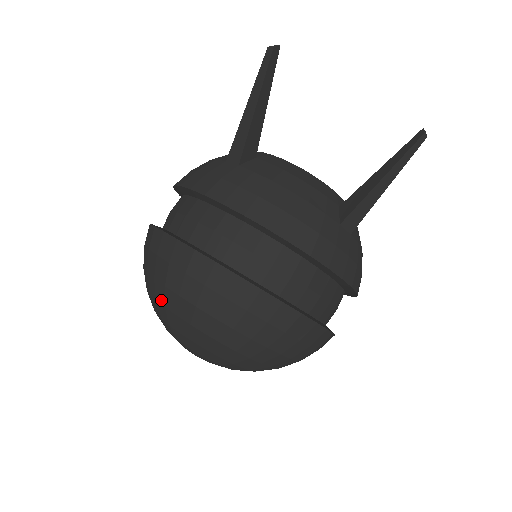
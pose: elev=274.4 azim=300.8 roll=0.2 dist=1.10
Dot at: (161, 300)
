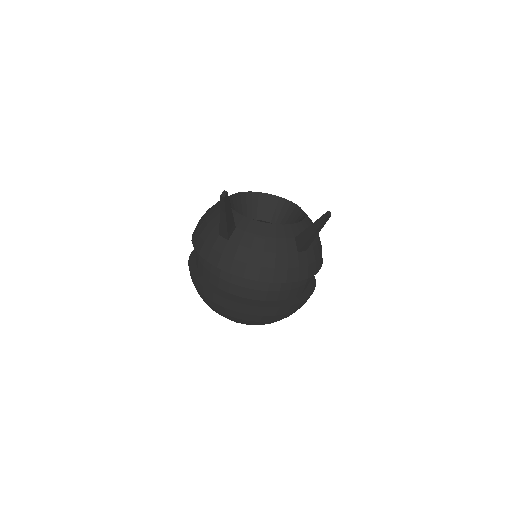
Dot at: (216, 312)
